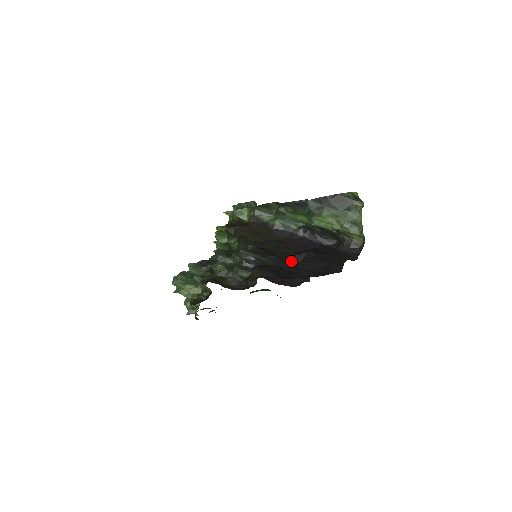
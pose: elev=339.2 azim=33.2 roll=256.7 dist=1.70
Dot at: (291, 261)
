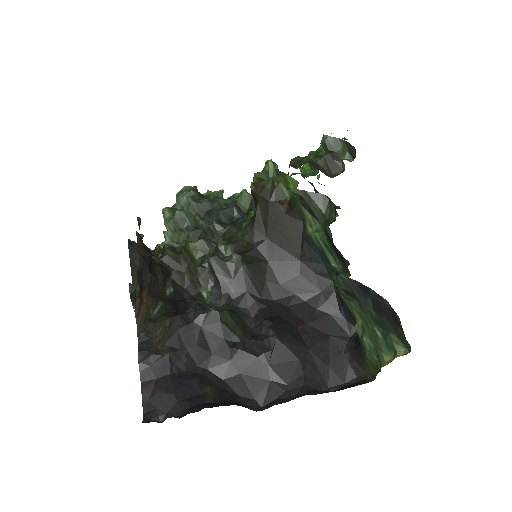
Dot at: (258, 318)
